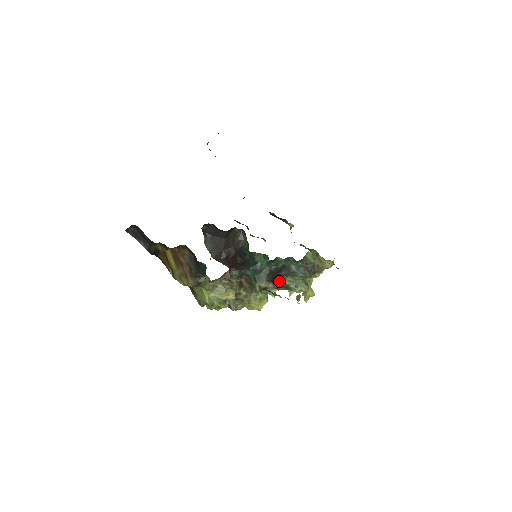
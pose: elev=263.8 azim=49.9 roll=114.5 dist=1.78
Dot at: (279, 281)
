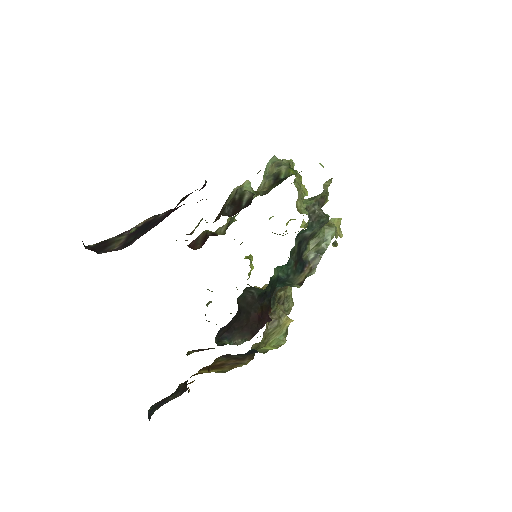
Dot at: (307, 256)
